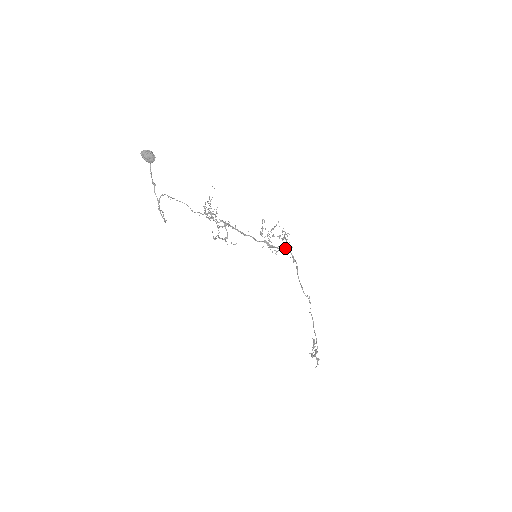
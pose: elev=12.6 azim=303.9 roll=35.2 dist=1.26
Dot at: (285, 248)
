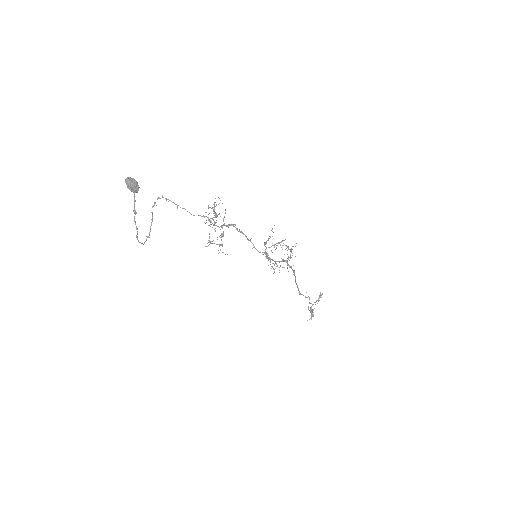
Dot at: (286, 262)
